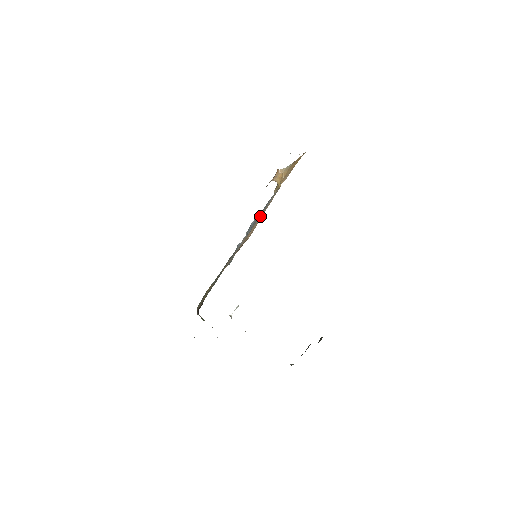
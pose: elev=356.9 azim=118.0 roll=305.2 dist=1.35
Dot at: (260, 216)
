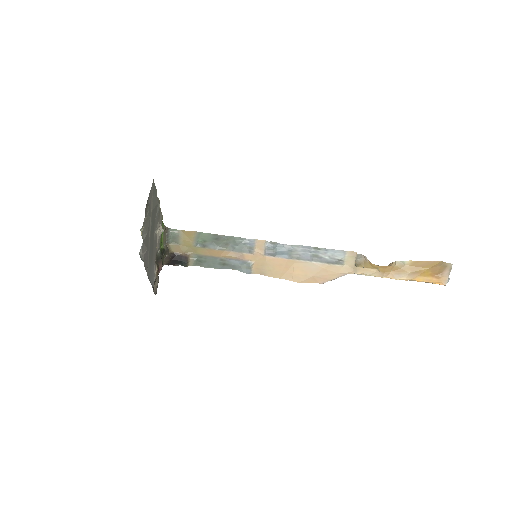
Dot at: (314, 263)
